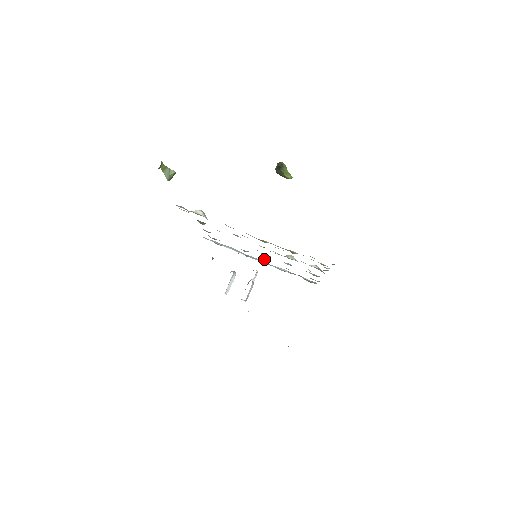
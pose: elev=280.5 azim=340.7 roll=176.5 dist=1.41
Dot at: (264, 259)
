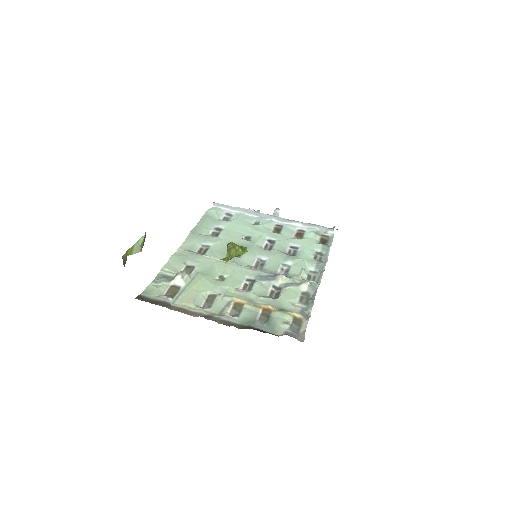
Dot at: (269, 242)
